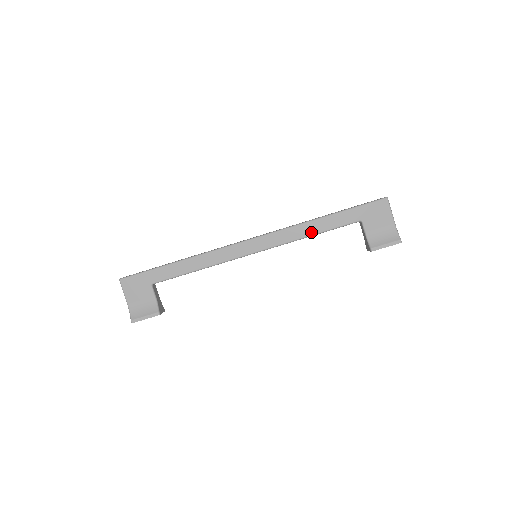
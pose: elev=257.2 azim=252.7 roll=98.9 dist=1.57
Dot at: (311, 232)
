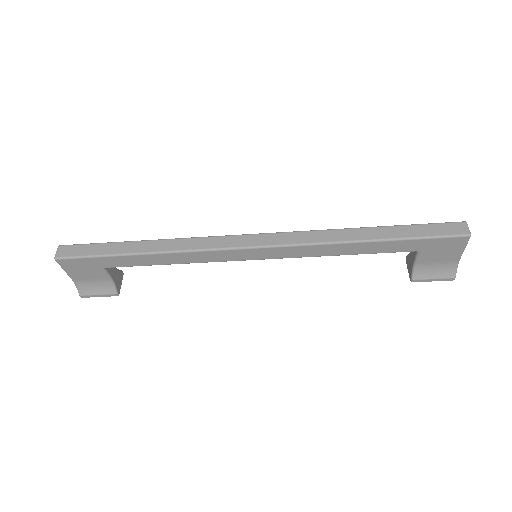
Dot at: (342, 253)
